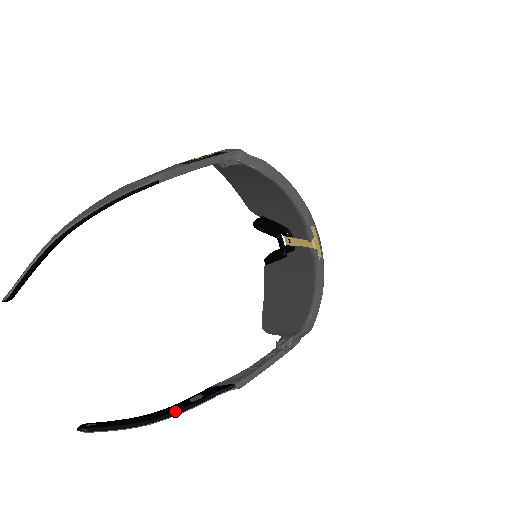
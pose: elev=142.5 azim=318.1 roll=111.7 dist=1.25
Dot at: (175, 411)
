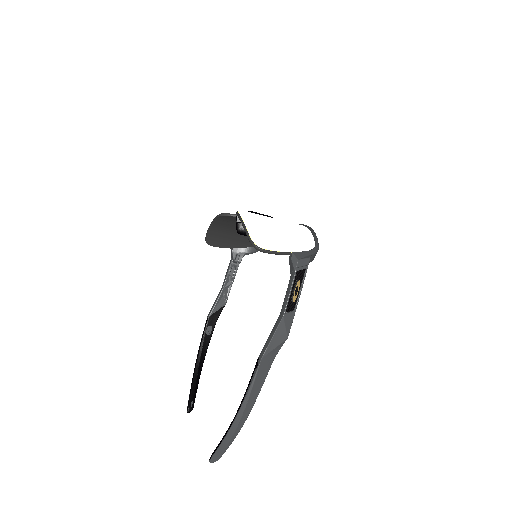
Dot at: occluded
